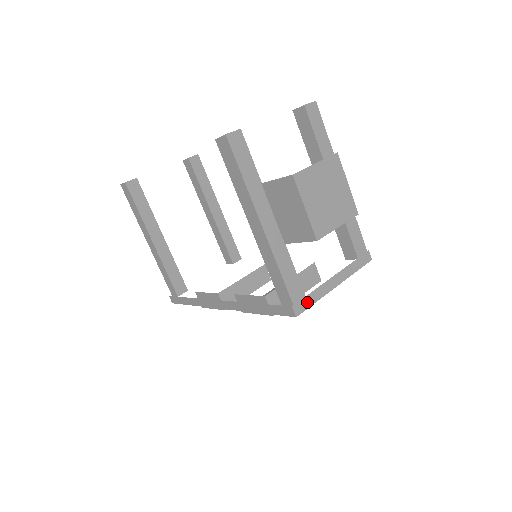
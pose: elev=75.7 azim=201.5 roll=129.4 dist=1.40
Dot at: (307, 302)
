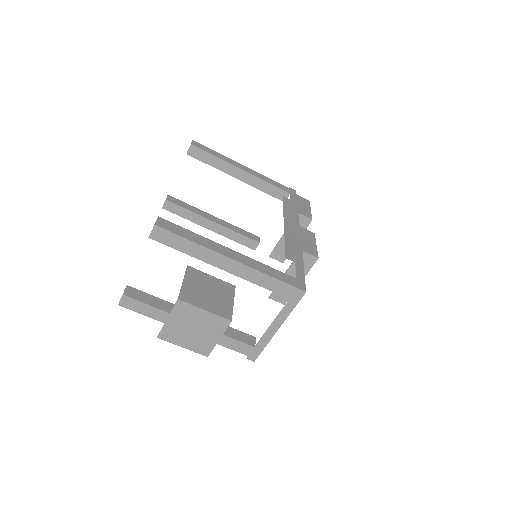
Dot at: (257, 350)
